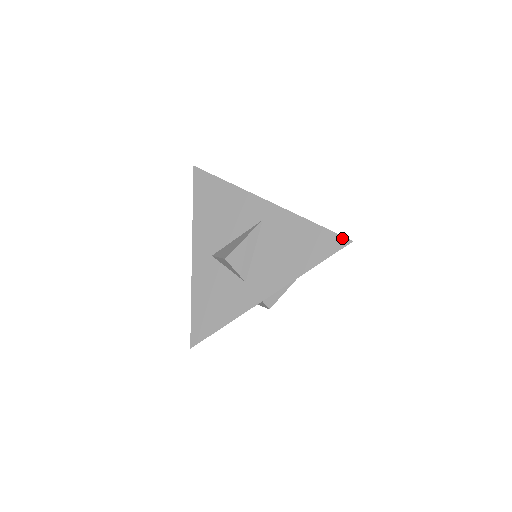
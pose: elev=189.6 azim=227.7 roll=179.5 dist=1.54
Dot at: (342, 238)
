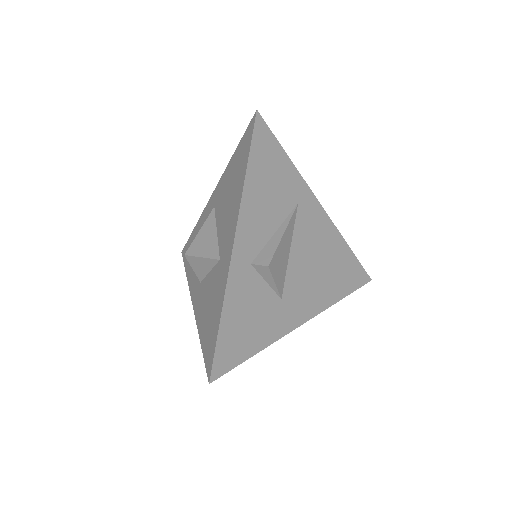
Dot at: (251, 122)
